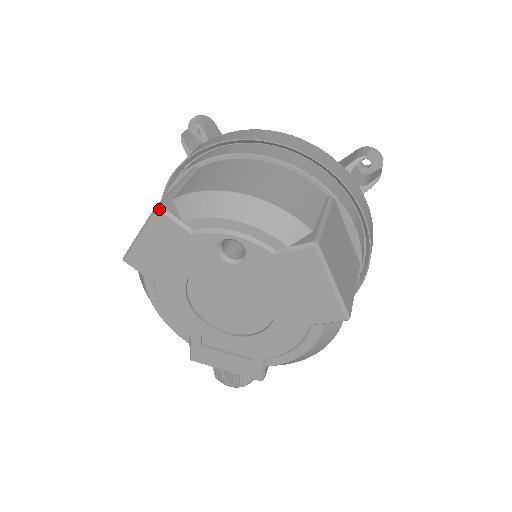
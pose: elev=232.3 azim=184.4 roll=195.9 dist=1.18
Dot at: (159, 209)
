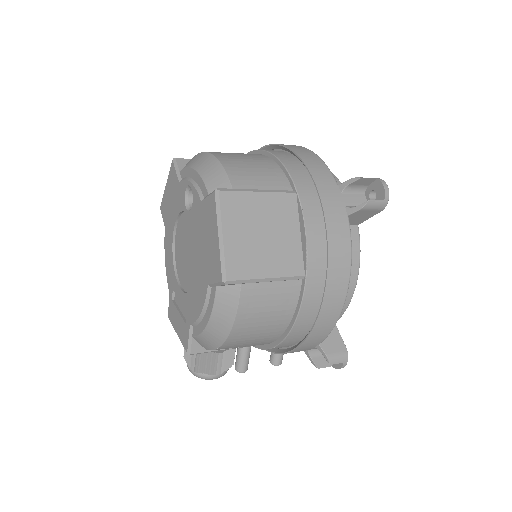
Dot at: (173, 160)
